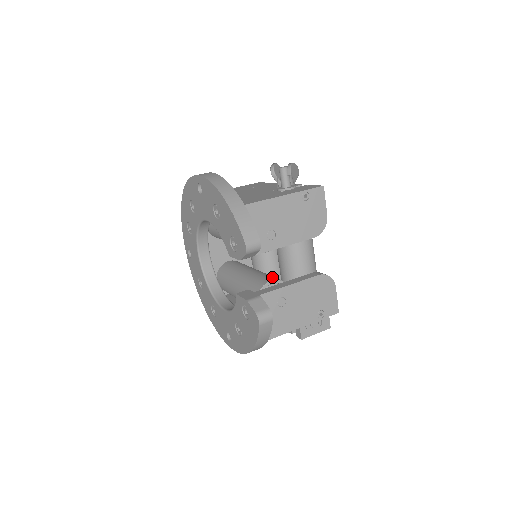
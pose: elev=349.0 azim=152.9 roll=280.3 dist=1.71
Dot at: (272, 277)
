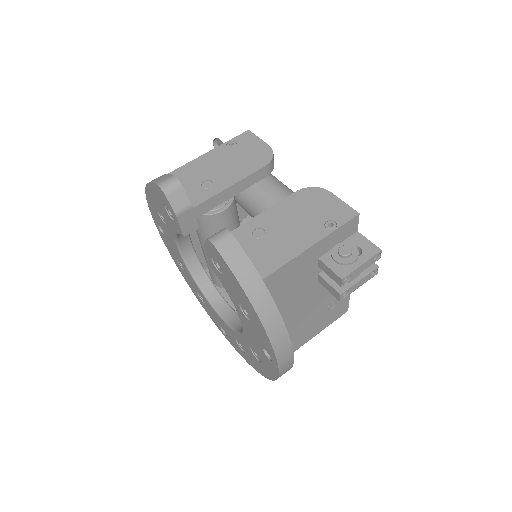
Dot at: occluded
